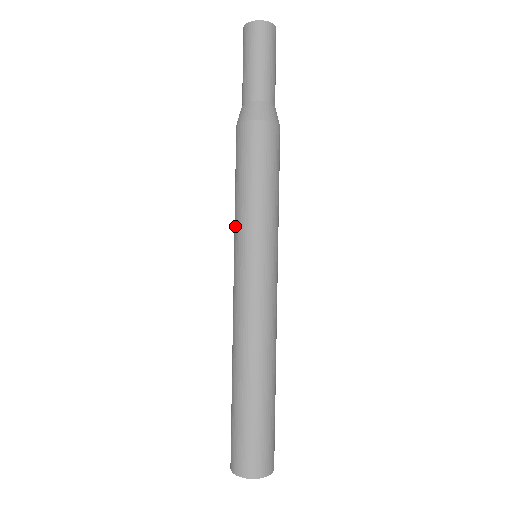
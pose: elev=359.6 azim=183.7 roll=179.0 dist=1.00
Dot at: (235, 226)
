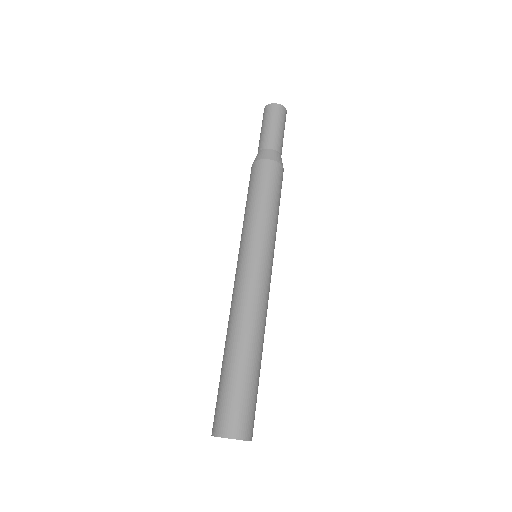
Dot at: occluded
